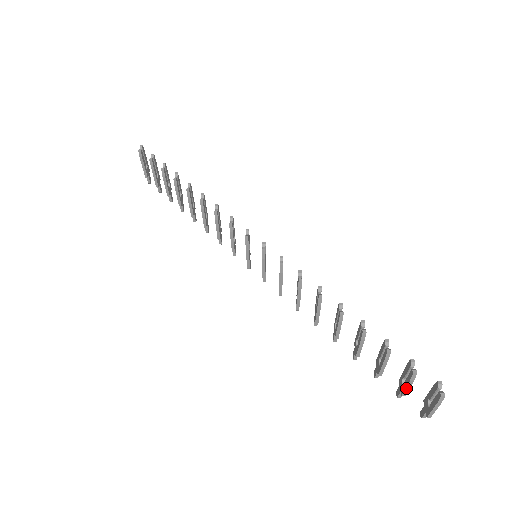
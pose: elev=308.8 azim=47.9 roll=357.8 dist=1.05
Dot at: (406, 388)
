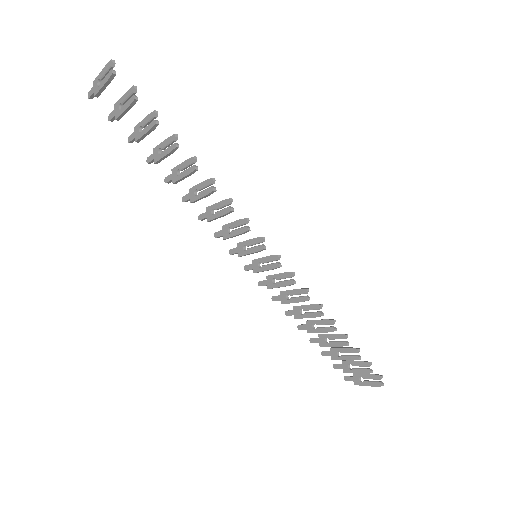
Dot at: occluded
